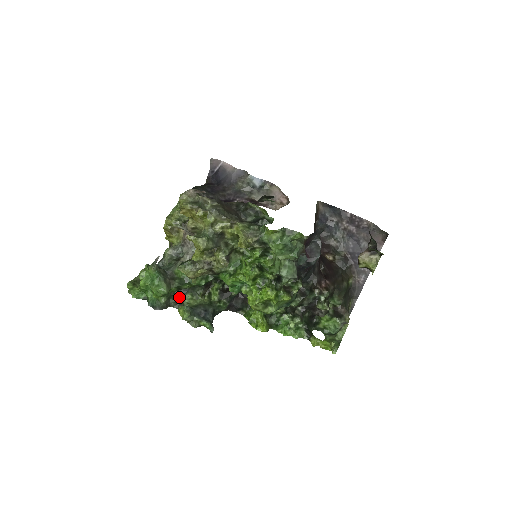
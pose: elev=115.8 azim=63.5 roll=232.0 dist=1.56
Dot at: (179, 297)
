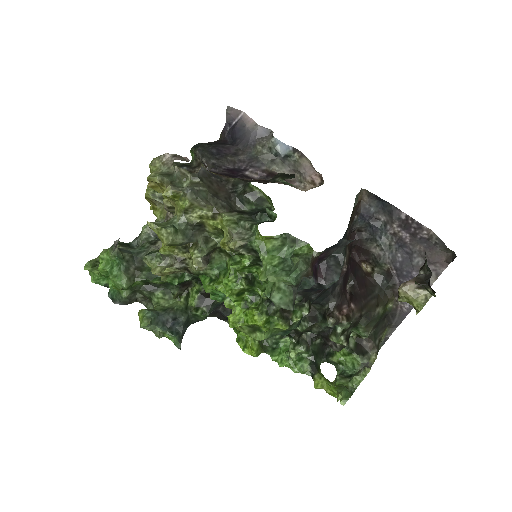
Dot at: (146, 293)
